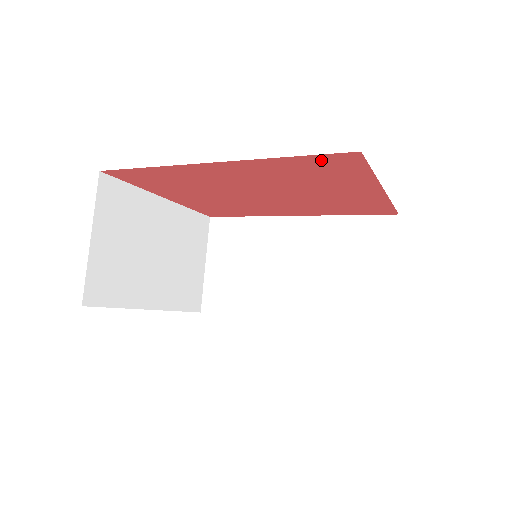
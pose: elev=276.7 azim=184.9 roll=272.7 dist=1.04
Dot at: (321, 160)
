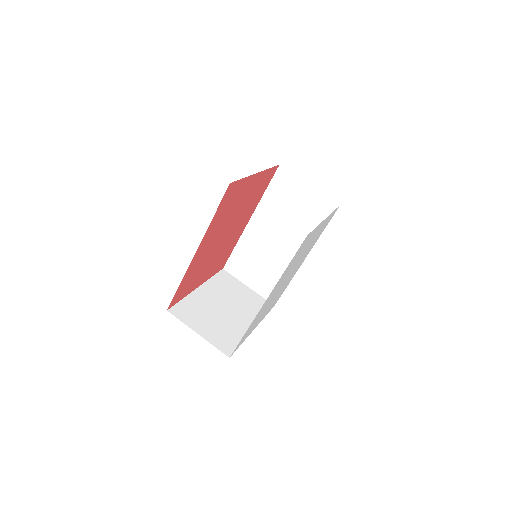
Dot at: (224, 201)
